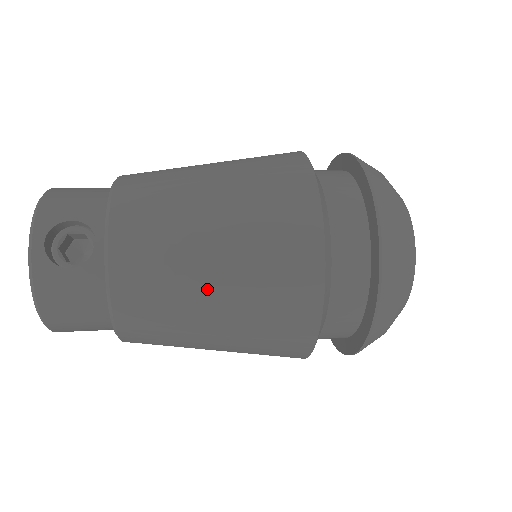
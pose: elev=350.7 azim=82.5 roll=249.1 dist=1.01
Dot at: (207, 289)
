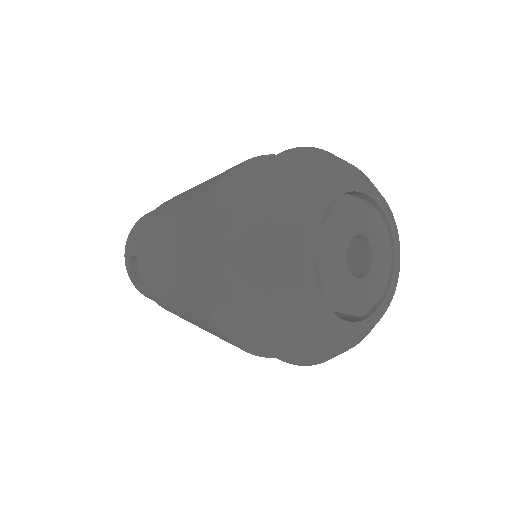
Dot at: (181, 314)
